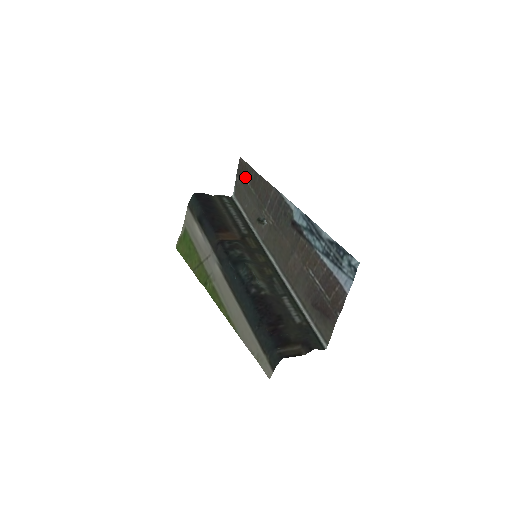
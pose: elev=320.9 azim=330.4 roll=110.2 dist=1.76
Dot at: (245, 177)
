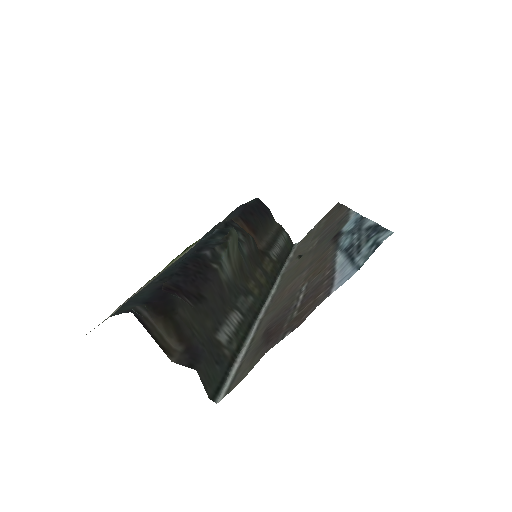
Dot at: (326, 217)
